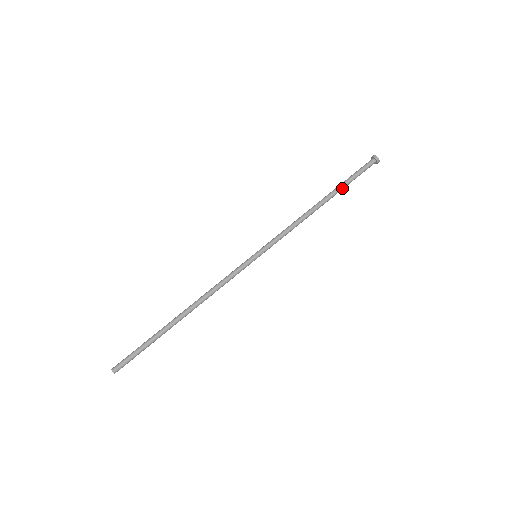
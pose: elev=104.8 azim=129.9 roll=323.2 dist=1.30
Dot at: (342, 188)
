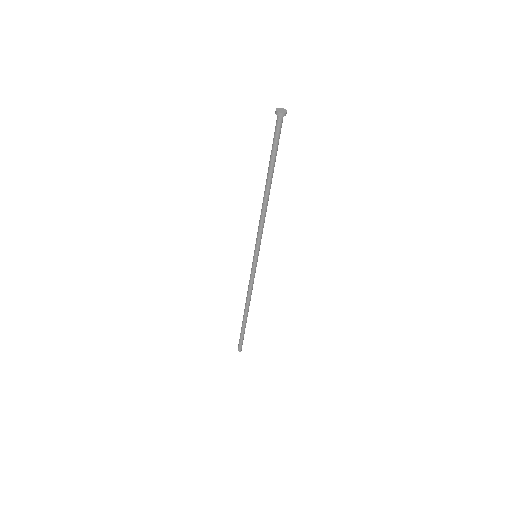
Dot at: (274, 164)
